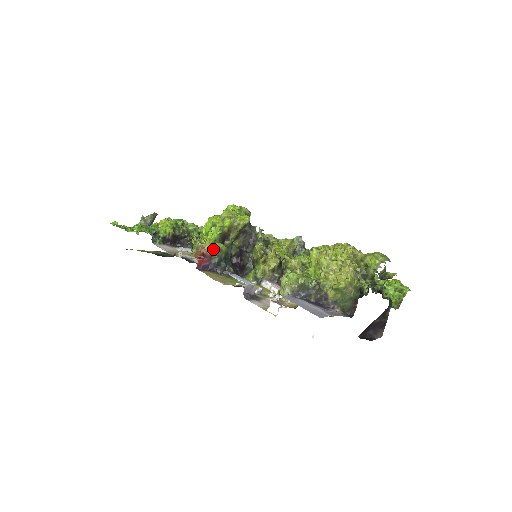
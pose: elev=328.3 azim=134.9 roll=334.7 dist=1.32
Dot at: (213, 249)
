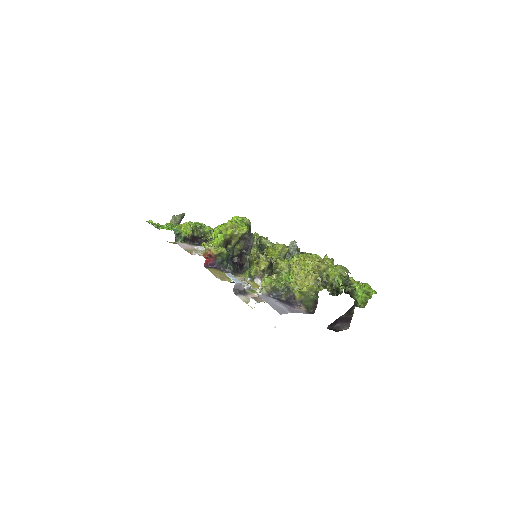
Dot at: (217, 252)
